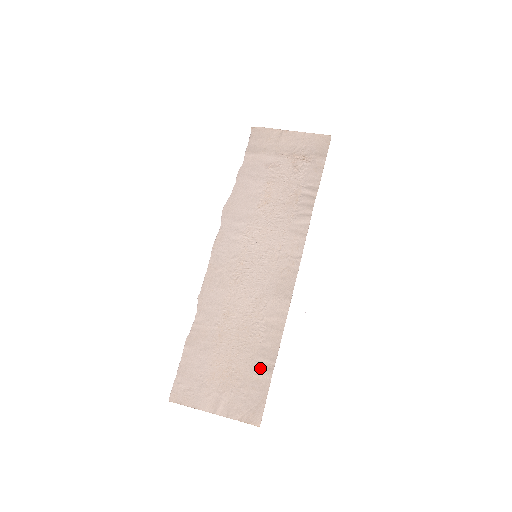
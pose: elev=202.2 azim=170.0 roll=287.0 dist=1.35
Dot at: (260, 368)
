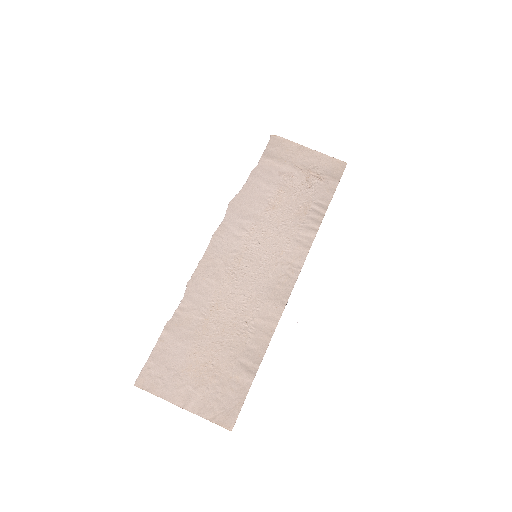
Dot at: (242, 369)
